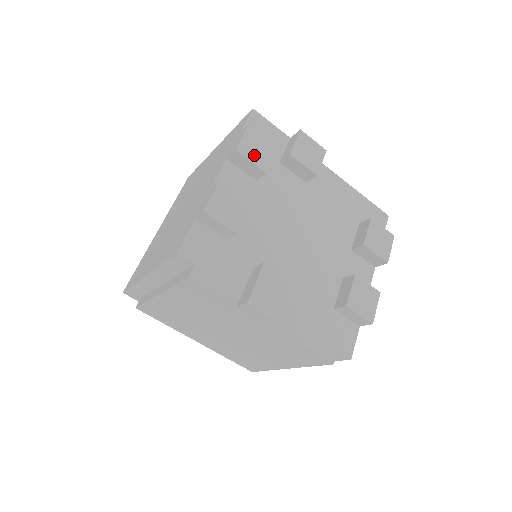
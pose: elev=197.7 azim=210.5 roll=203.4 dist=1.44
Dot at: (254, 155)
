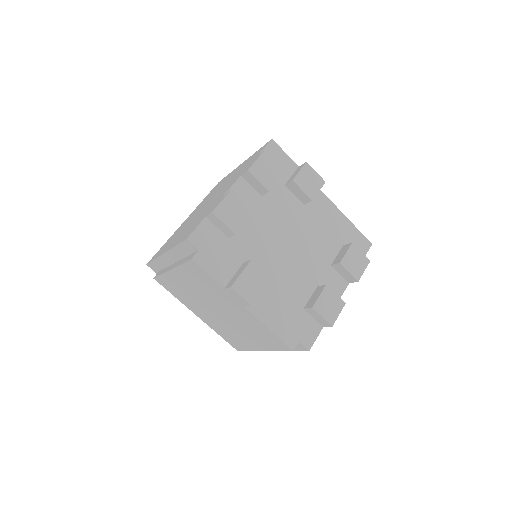
Dot at: (262, 176)
